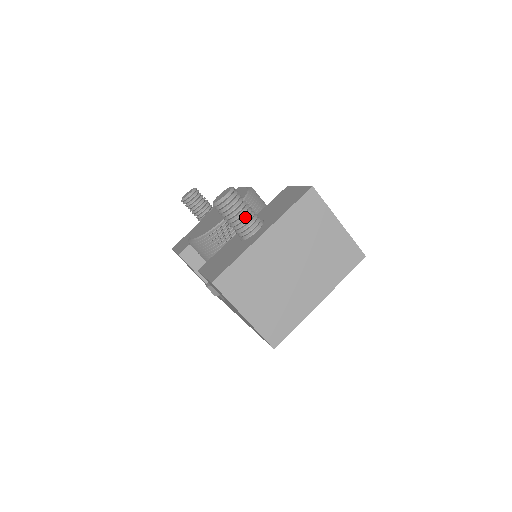
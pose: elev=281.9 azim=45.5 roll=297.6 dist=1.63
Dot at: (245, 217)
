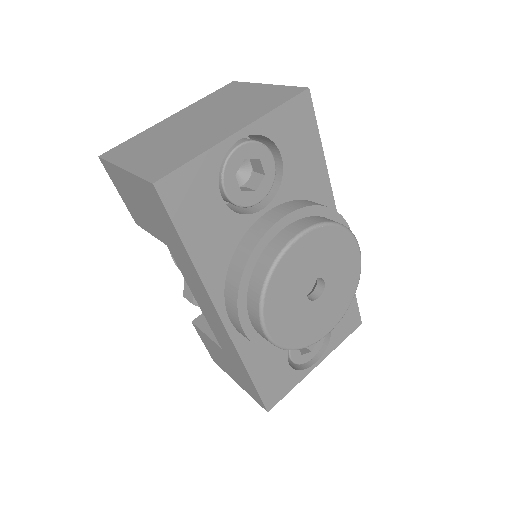
Dot at: occluded
